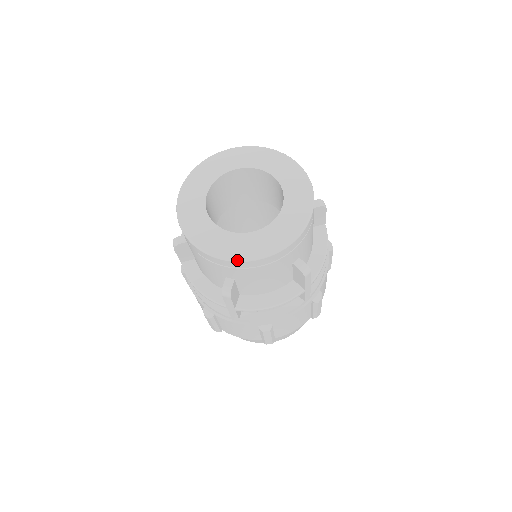
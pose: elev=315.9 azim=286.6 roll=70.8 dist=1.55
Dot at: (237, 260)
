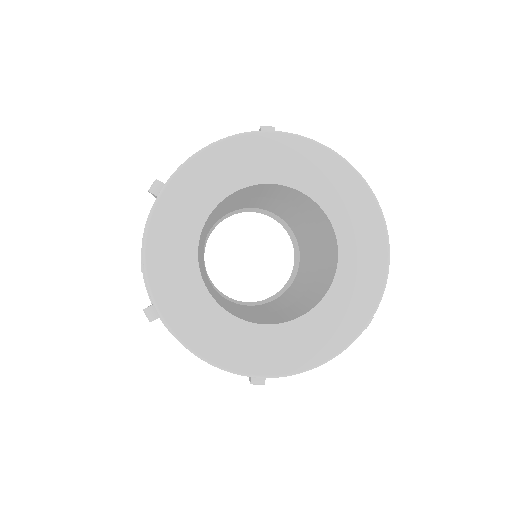
Dot at: (172, 331)
